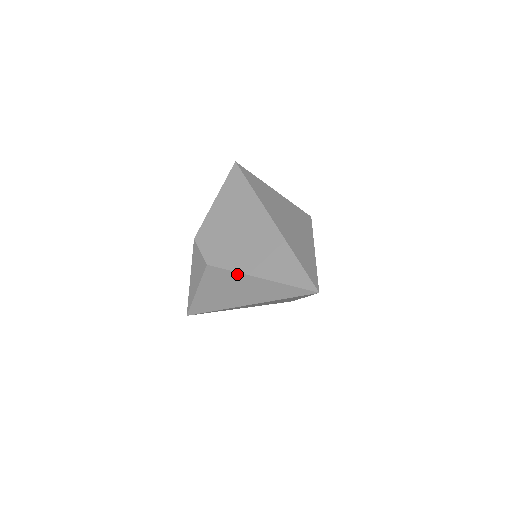
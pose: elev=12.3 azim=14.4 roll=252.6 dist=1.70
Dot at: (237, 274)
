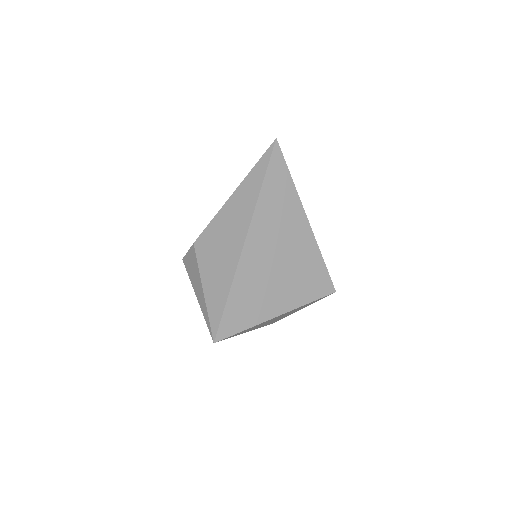
Dot at: (218, 215)
